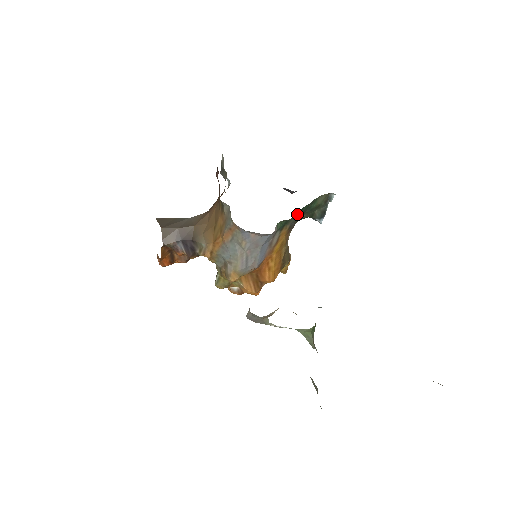
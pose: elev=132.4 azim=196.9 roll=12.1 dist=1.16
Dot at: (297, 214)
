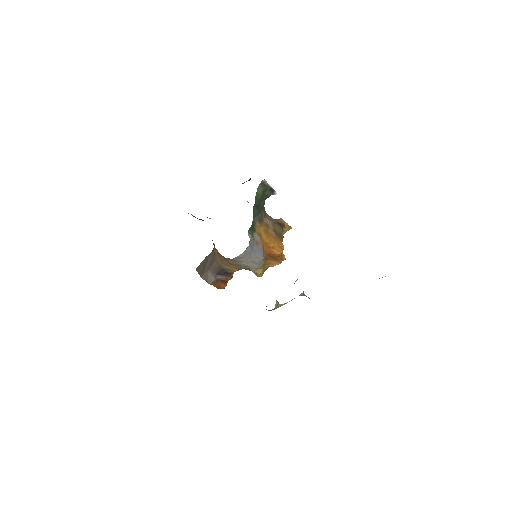
Dot at: (254, 215)
